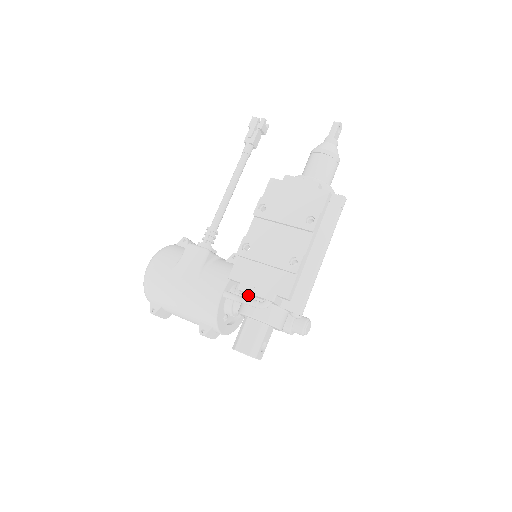
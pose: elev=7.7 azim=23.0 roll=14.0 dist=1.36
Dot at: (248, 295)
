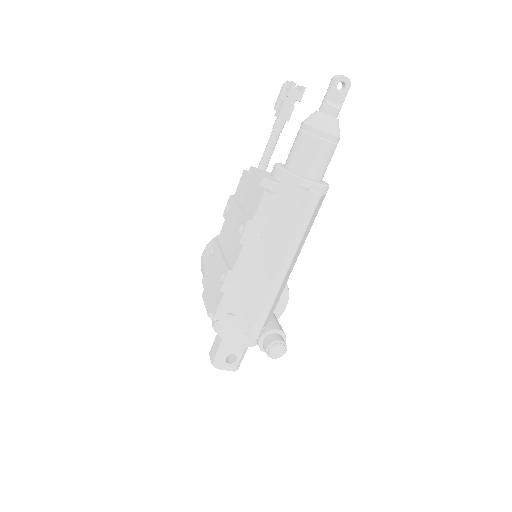
Dot at: occluded
